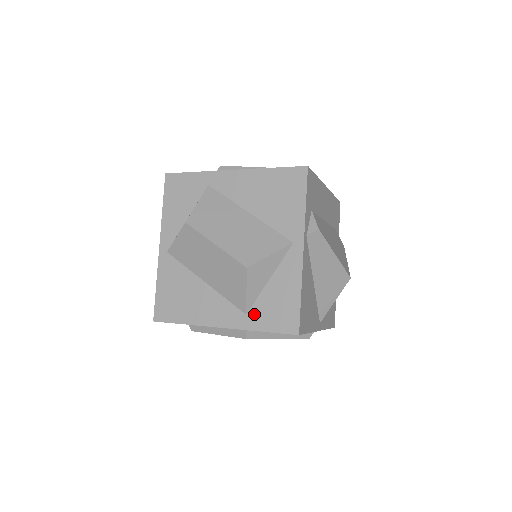
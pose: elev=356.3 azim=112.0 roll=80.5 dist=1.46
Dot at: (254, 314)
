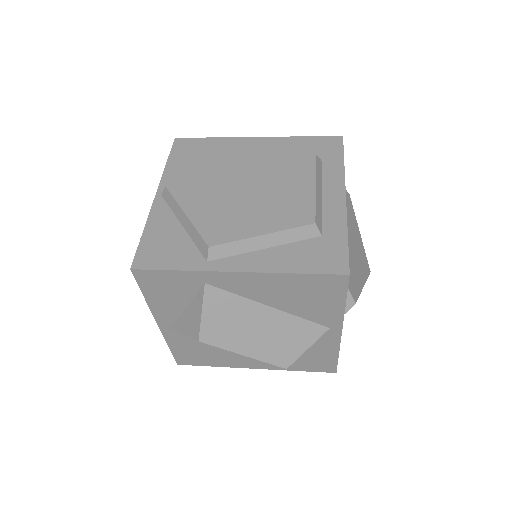
Dot at: occluded
